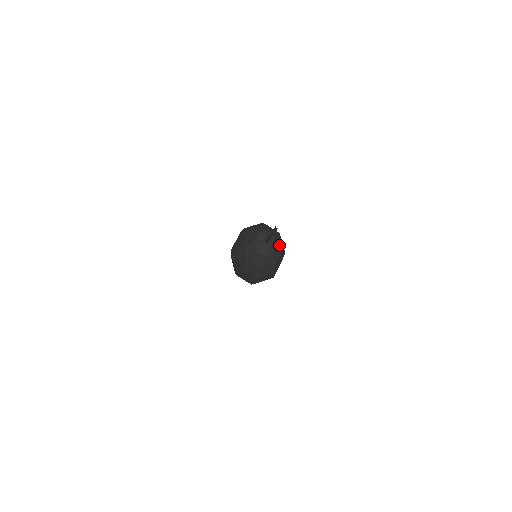
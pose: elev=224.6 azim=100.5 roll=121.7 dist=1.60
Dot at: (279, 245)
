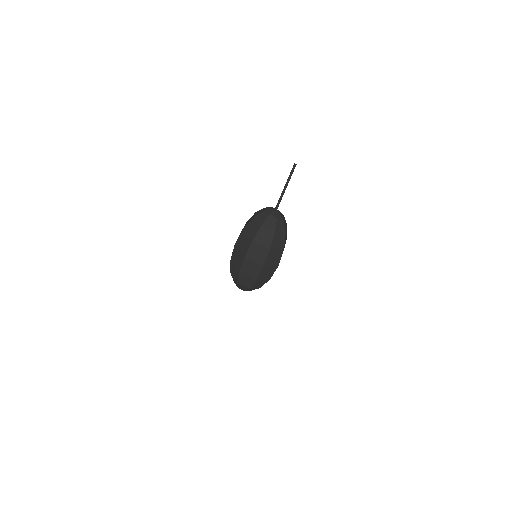
Dot at: occluded
